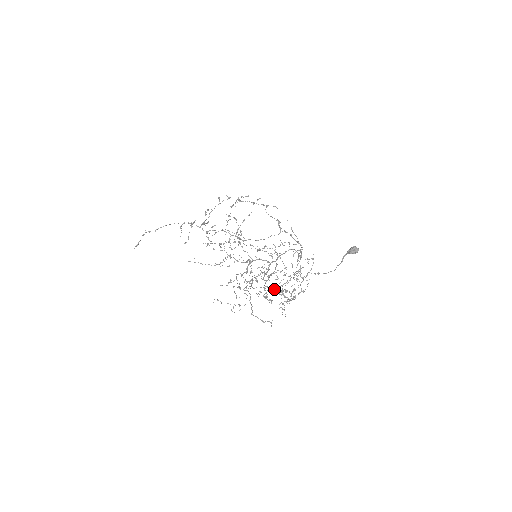
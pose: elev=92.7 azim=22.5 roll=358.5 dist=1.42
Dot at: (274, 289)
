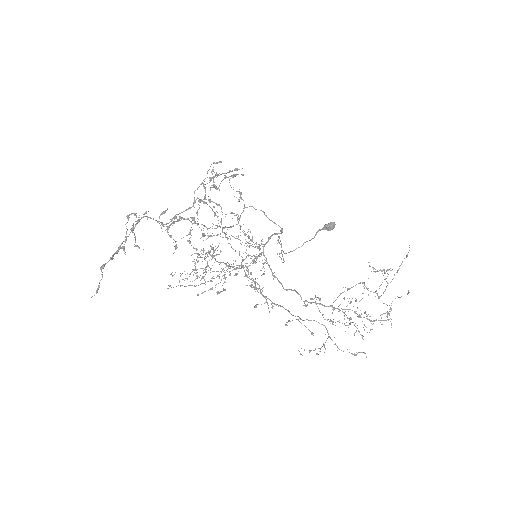
Dot at: (329, 306)
